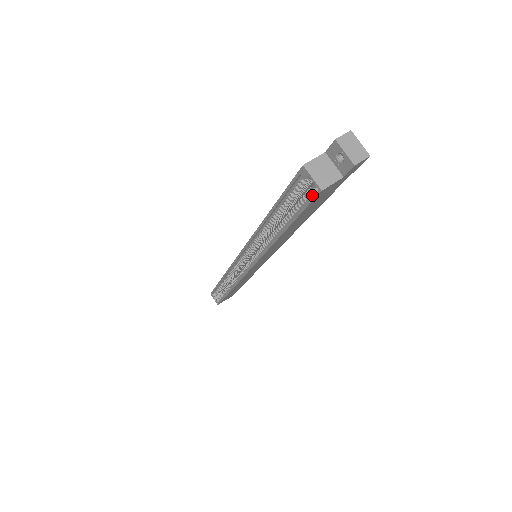
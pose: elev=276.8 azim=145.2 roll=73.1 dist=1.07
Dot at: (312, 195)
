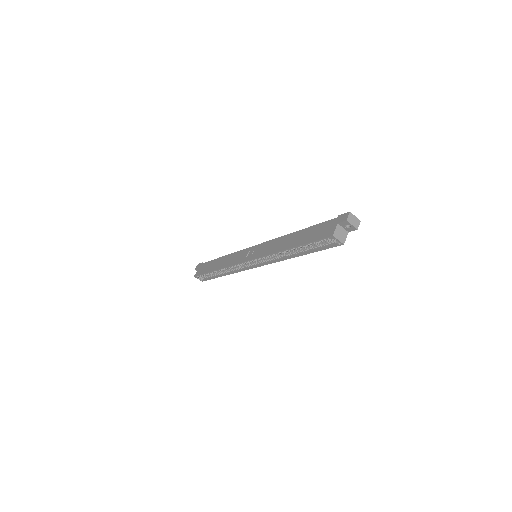
Dot at: (334, 244)
